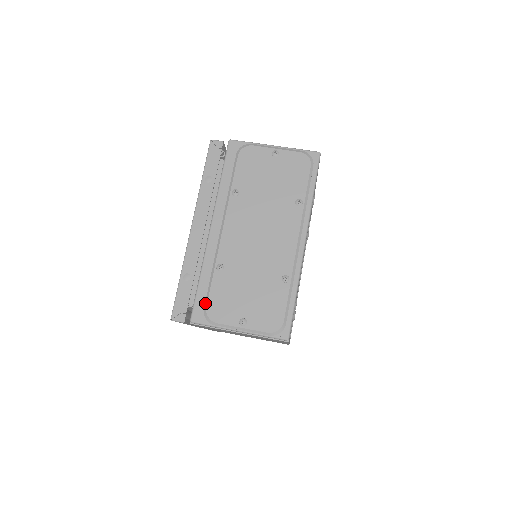
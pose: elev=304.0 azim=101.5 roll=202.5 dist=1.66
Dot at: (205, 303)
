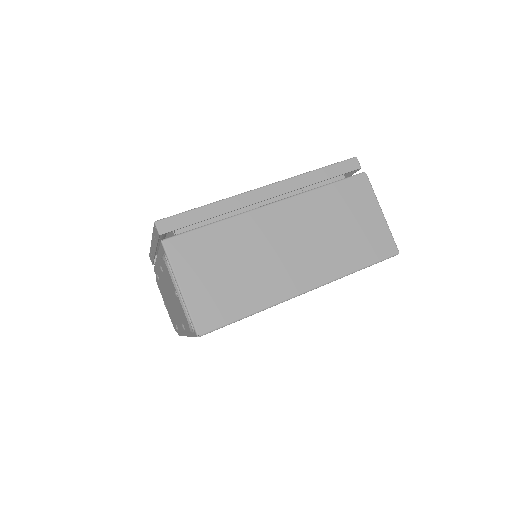
Dot at: occluded
